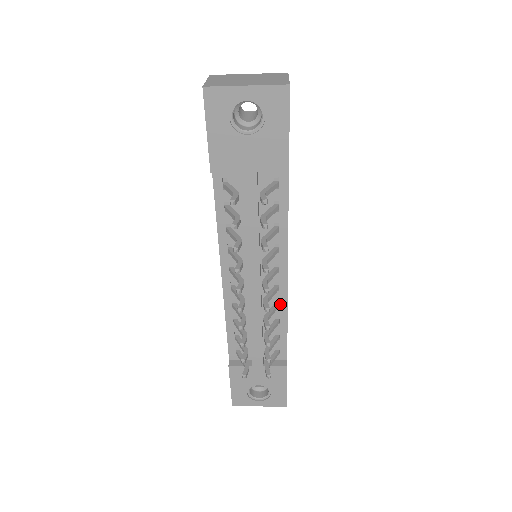
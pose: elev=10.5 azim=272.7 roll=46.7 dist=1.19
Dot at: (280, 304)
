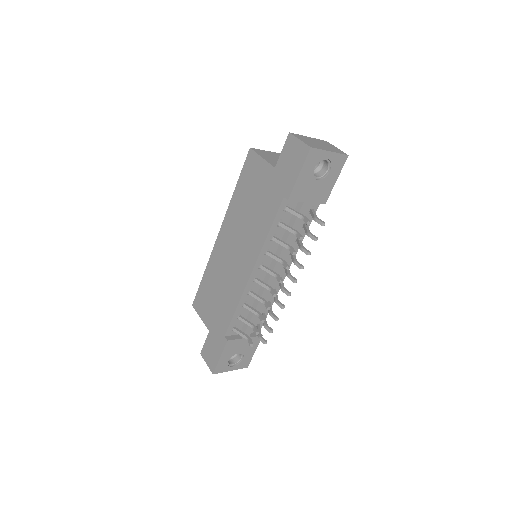
Dot at: (275, 290)
